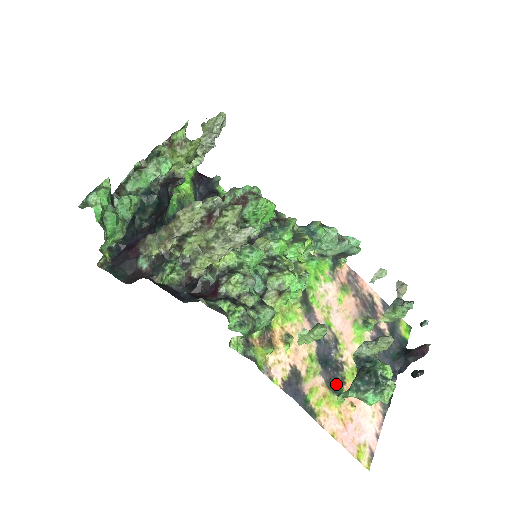
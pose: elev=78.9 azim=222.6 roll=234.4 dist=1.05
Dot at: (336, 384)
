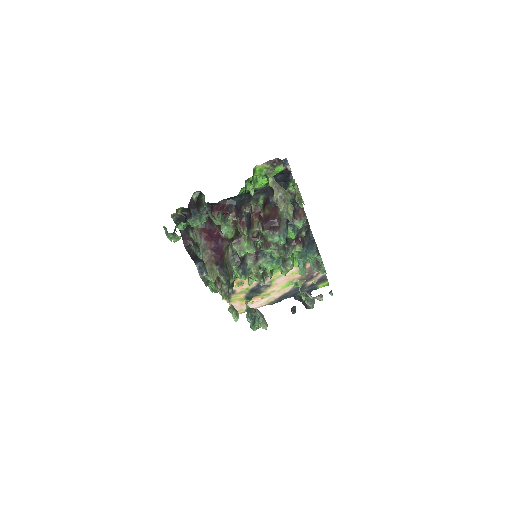
Dot at: (250, 298)
